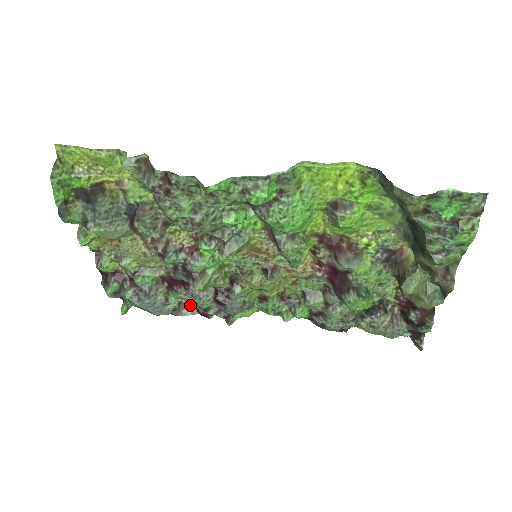
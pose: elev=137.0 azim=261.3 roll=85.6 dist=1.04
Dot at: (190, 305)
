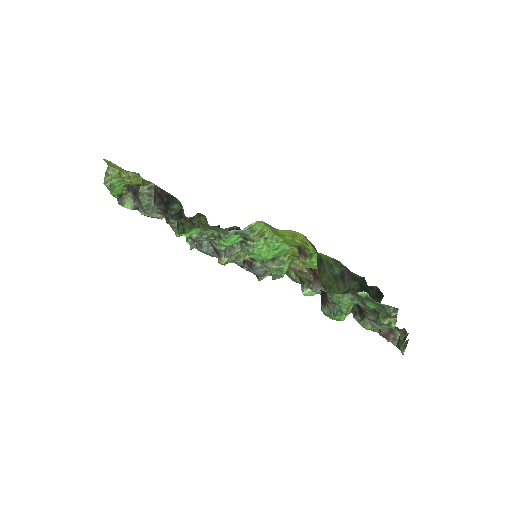
Dot at: occluded
